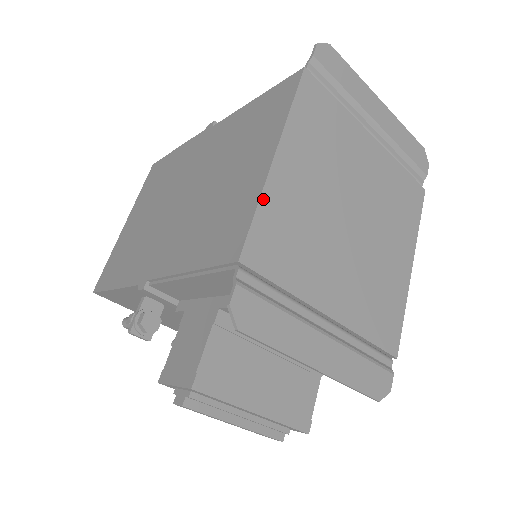
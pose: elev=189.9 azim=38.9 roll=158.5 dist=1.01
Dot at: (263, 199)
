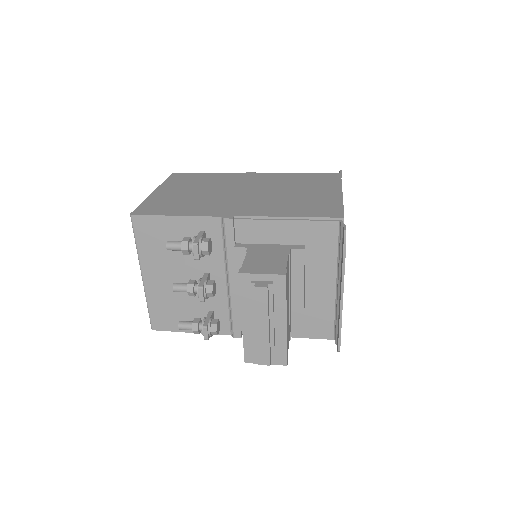
Dot at: occluded
